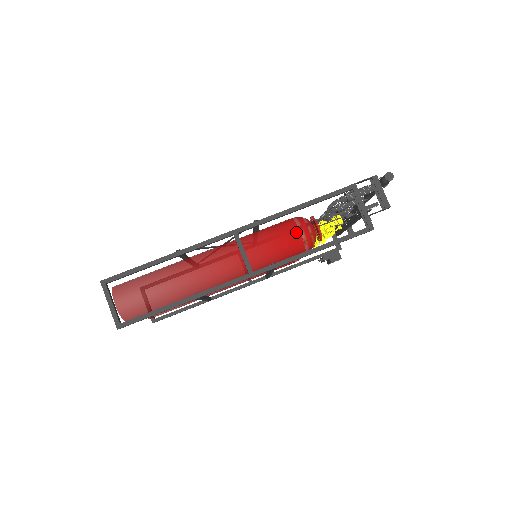
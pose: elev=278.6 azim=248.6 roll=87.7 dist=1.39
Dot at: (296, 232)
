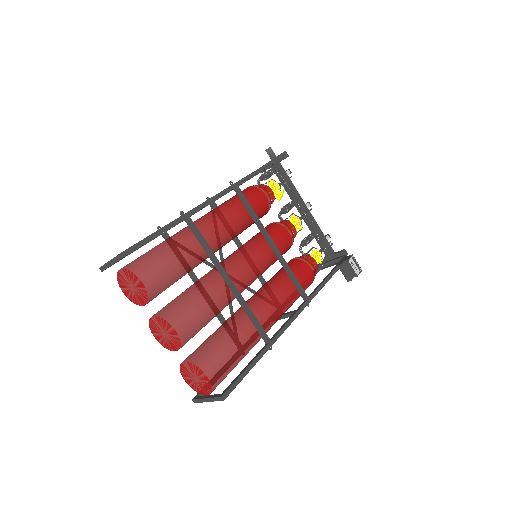
Dot at: occluded
